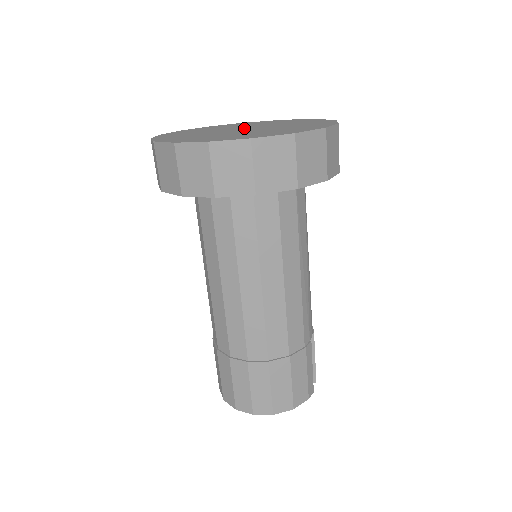
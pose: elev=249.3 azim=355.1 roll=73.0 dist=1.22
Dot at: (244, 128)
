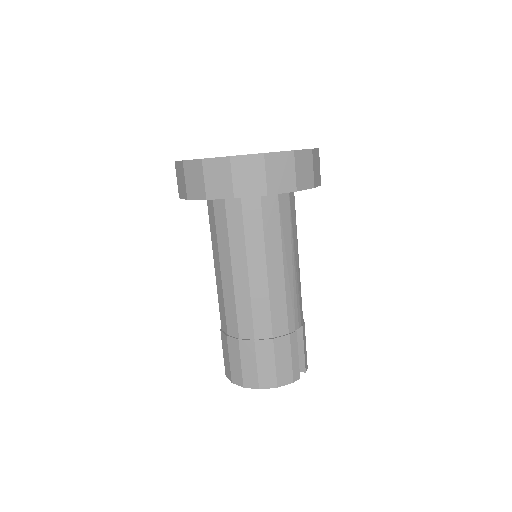
Dot at: occluded
